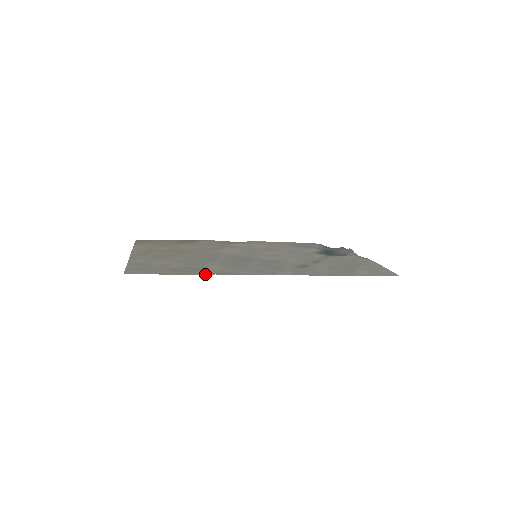
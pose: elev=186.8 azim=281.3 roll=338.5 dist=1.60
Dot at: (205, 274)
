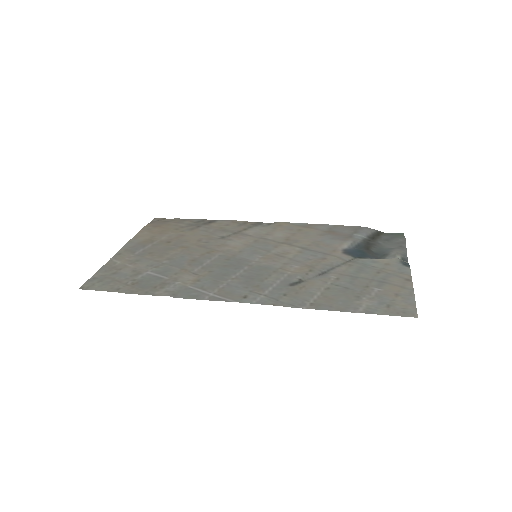
Dot at: (159, 295)
